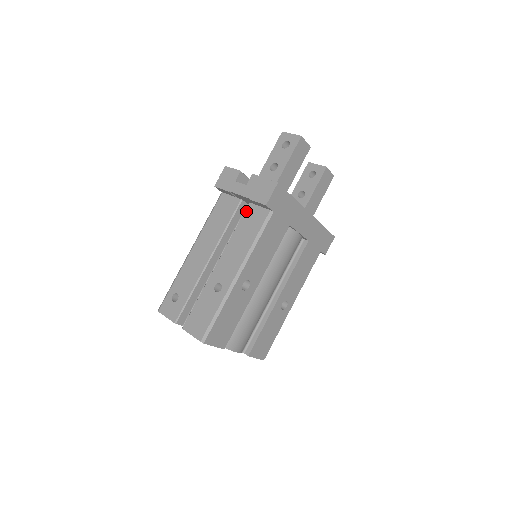
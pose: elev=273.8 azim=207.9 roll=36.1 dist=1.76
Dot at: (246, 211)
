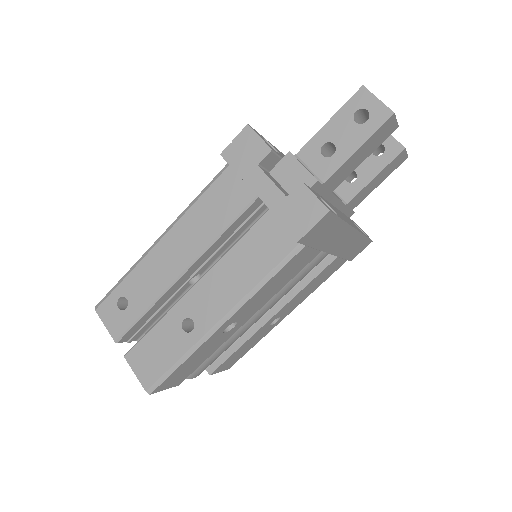
Dot at: (261, 221)
